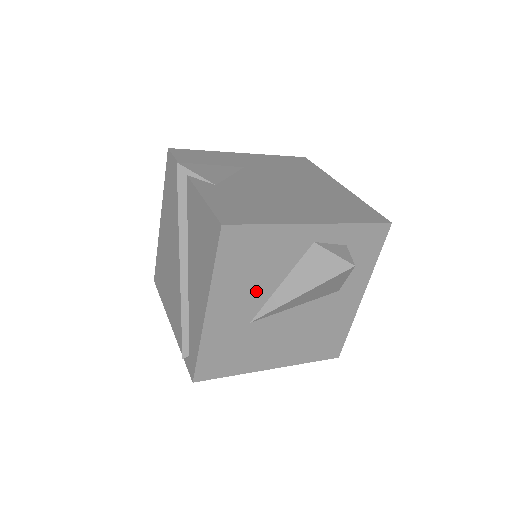
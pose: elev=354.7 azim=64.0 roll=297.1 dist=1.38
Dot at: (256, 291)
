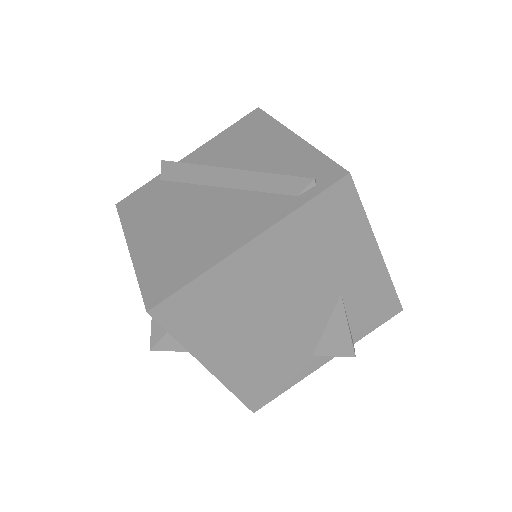
Dot at: occluded
